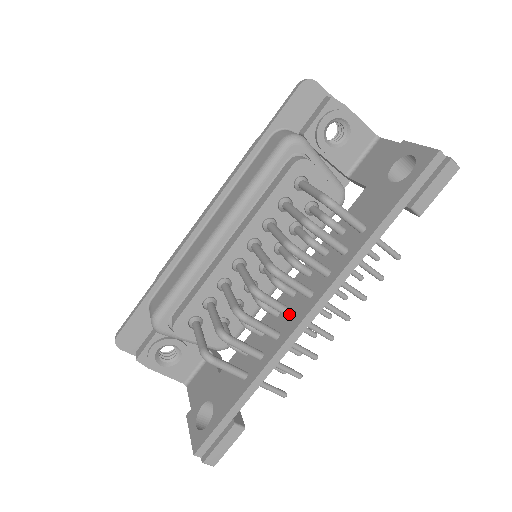
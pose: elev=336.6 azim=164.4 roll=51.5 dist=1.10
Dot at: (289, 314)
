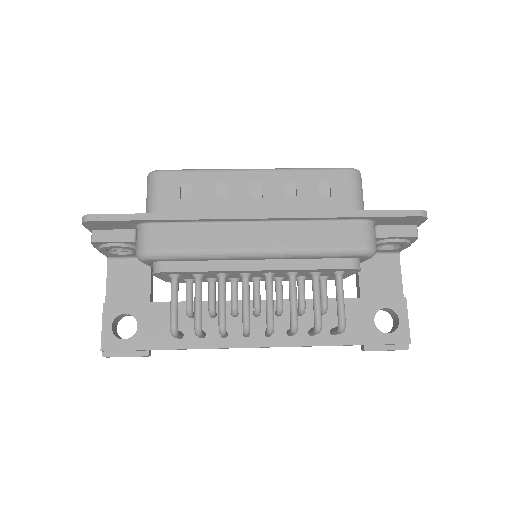
Dot at: (246, 337)
